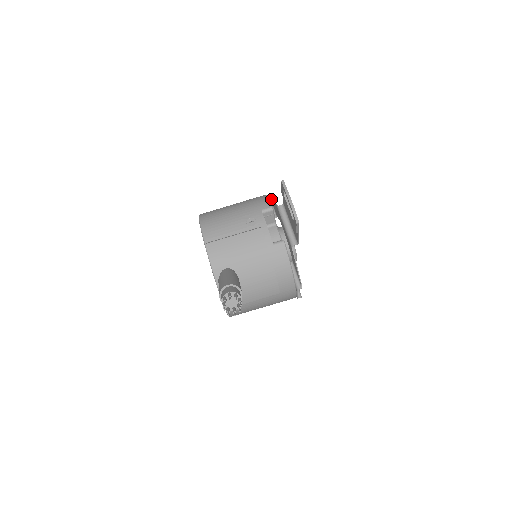
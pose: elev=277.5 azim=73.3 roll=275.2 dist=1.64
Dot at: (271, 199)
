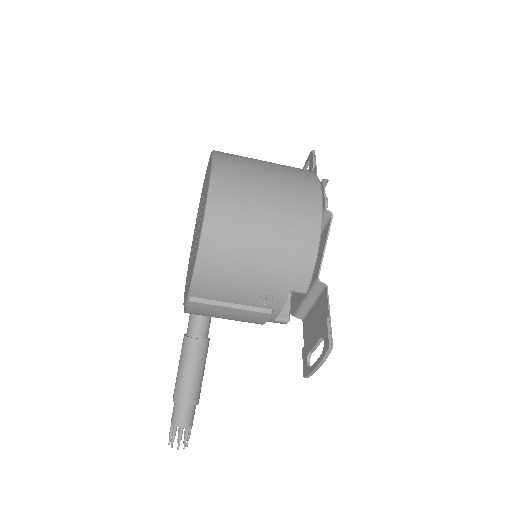
Dot at: (327, 228)
